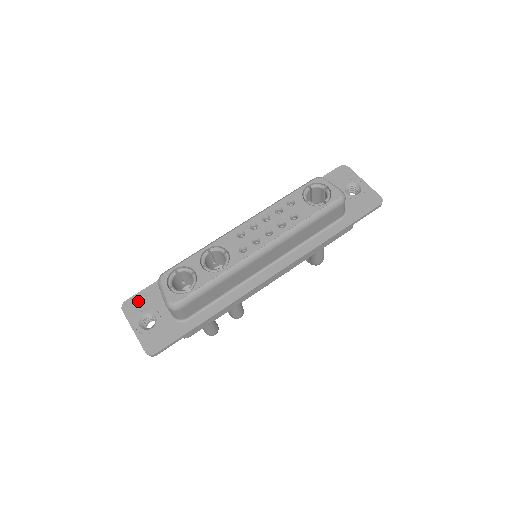
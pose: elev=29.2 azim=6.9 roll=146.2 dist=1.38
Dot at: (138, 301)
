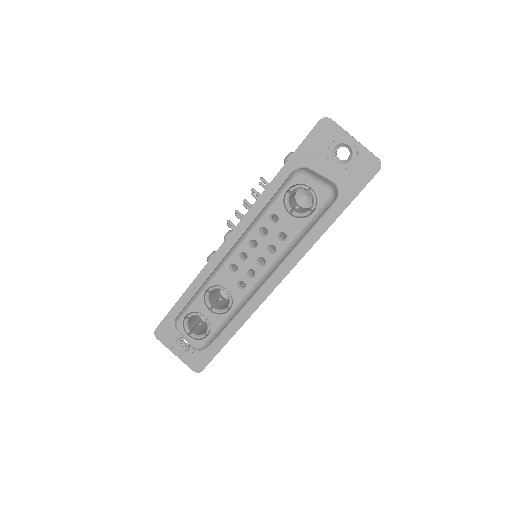
Dot at: (166, 328)
